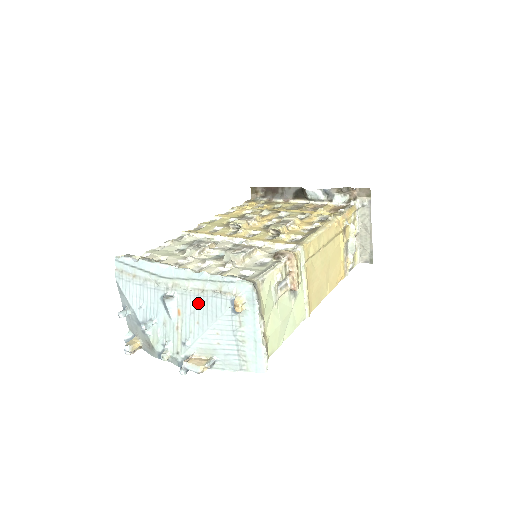
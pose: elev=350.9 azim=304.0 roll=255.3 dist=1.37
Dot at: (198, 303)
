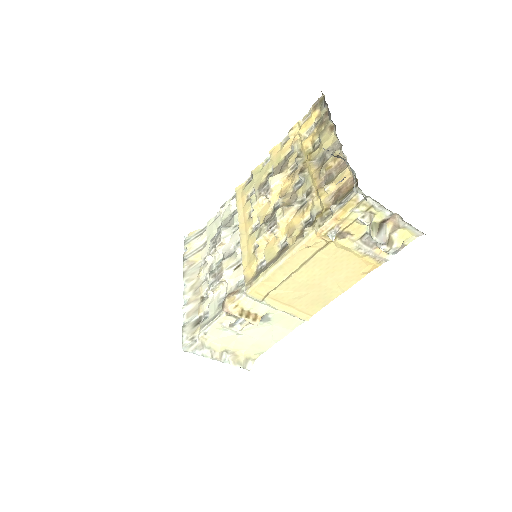
Dot at: occluded
